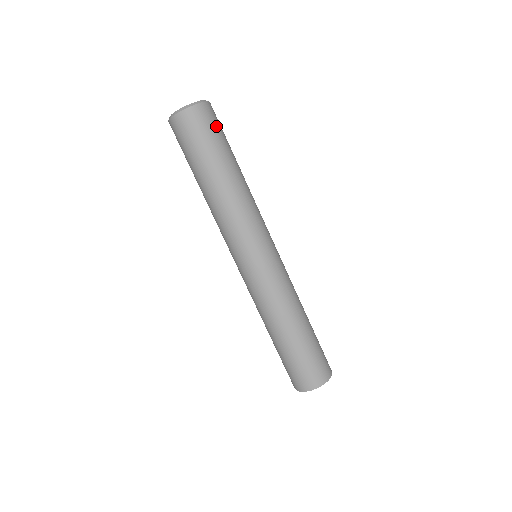
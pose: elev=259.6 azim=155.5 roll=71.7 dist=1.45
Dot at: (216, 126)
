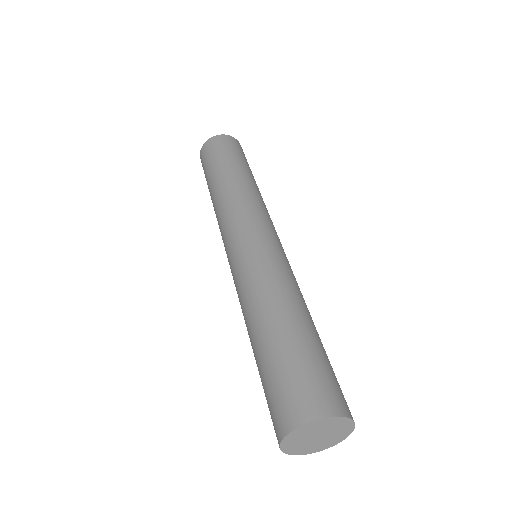
Dot at: (235, 148)
